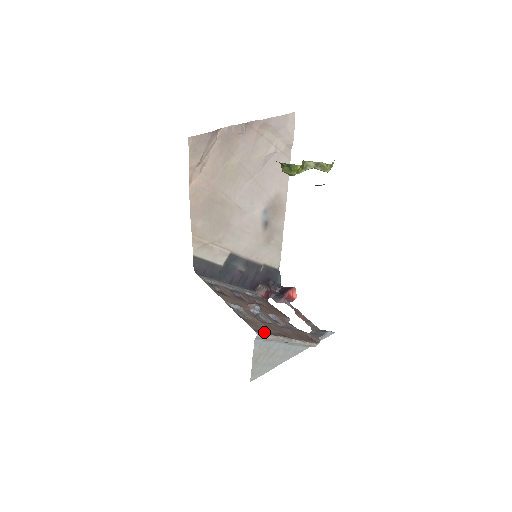
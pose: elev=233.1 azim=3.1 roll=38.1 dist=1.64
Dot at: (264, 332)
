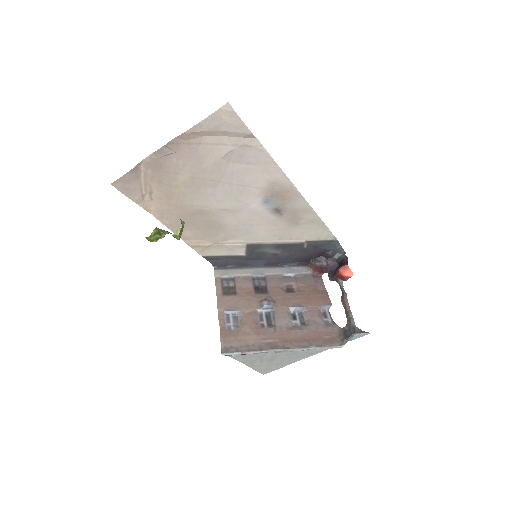
Dot at: (238, 349)
